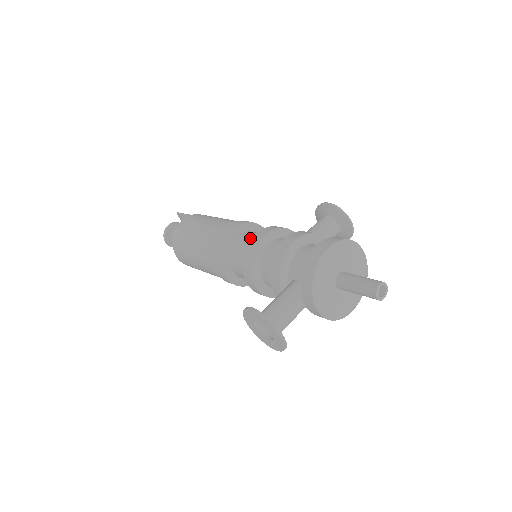
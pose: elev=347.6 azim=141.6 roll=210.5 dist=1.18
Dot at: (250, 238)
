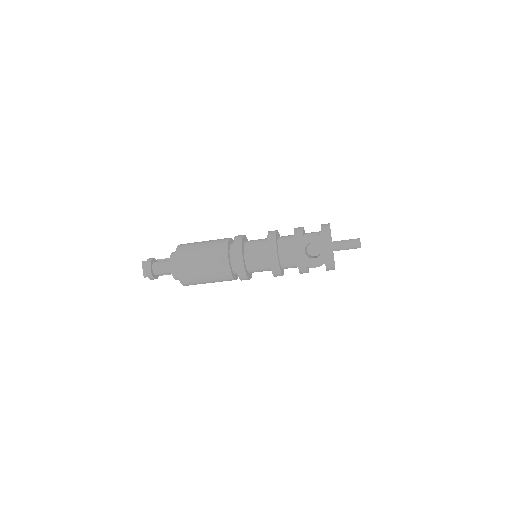
Dot at: (258, 239)
